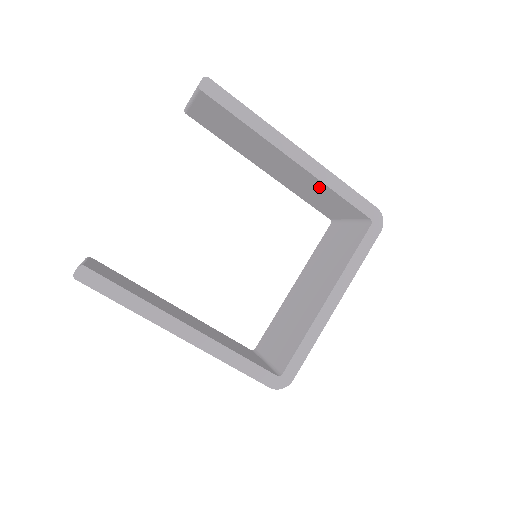
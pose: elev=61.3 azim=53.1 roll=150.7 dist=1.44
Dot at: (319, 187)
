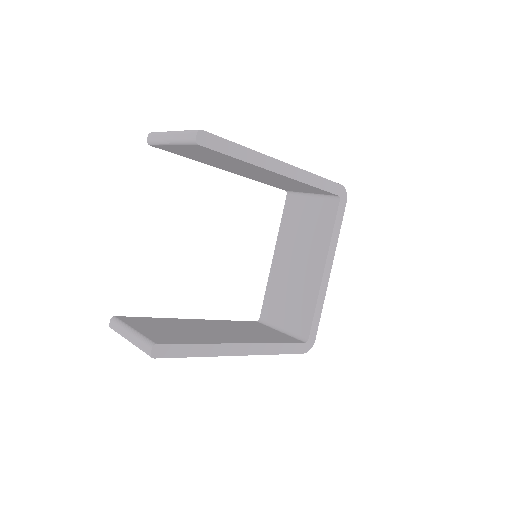
Dot at: (295, 183)
